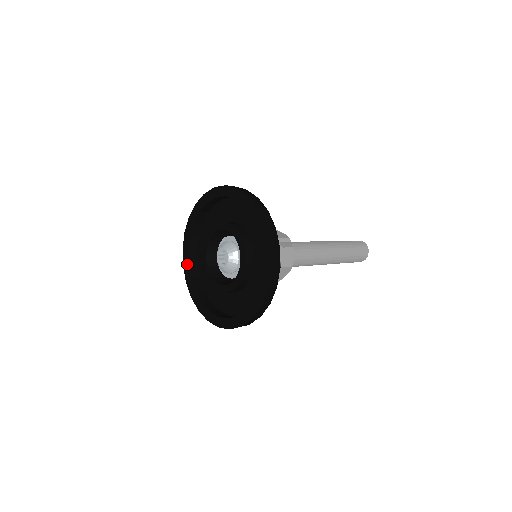
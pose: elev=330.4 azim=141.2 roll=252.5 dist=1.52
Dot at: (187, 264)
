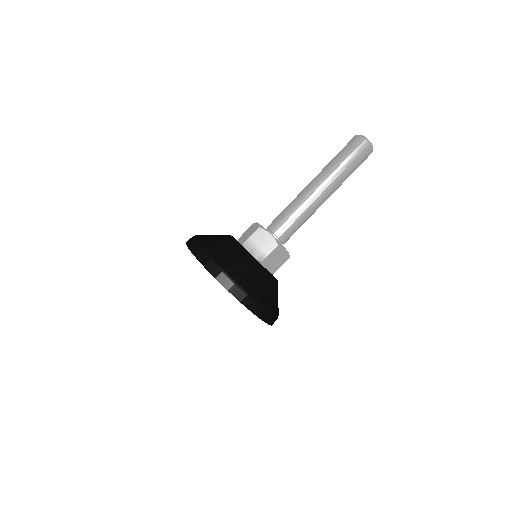
Dot at: occluded
